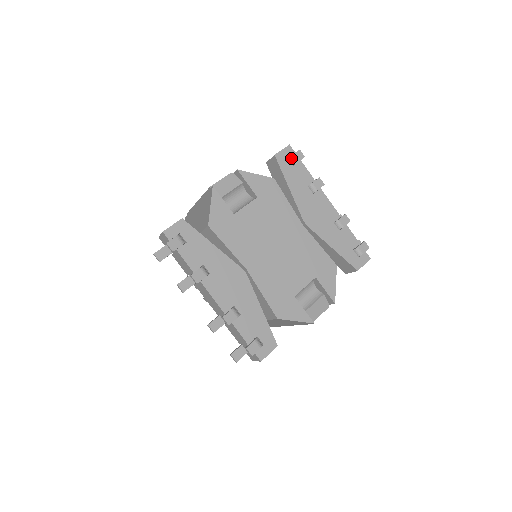
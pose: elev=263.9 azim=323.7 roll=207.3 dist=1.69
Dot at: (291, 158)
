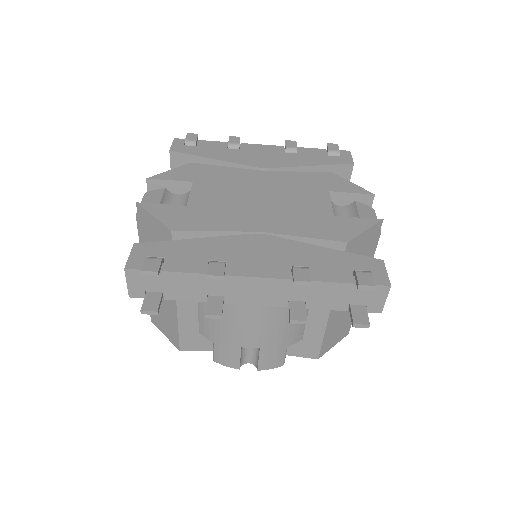
Dot at: (187, 142)
